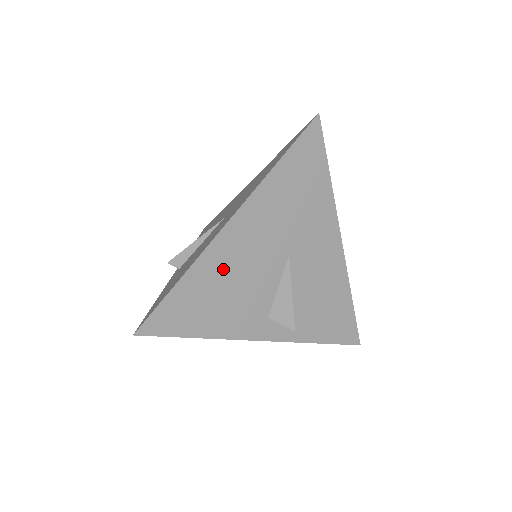
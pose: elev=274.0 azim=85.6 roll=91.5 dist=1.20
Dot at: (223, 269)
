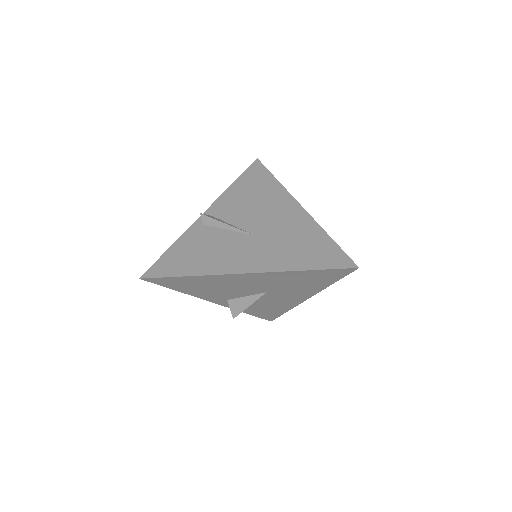
Dot at: (219, 282)
